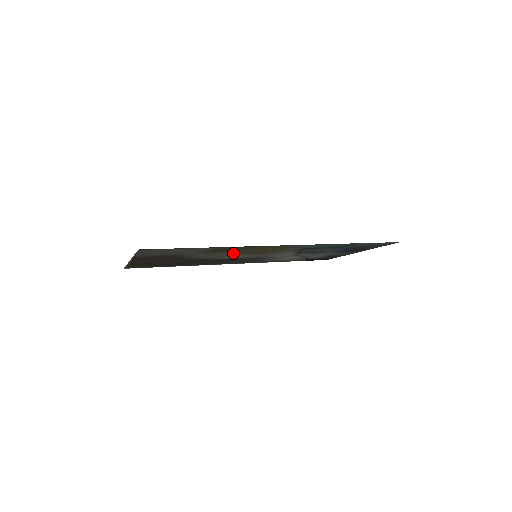
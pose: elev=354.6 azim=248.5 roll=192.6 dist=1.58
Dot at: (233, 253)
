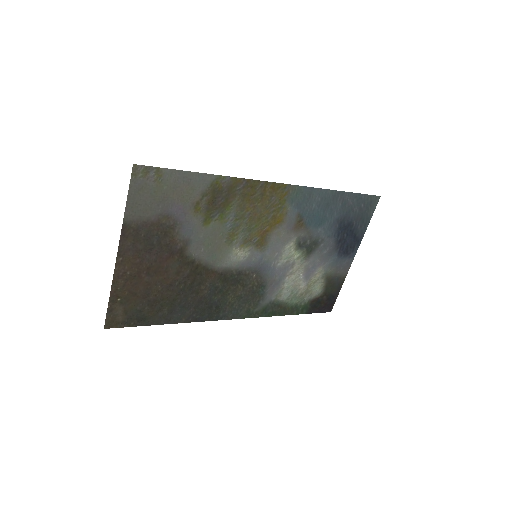
Dot at: (231, 228)
